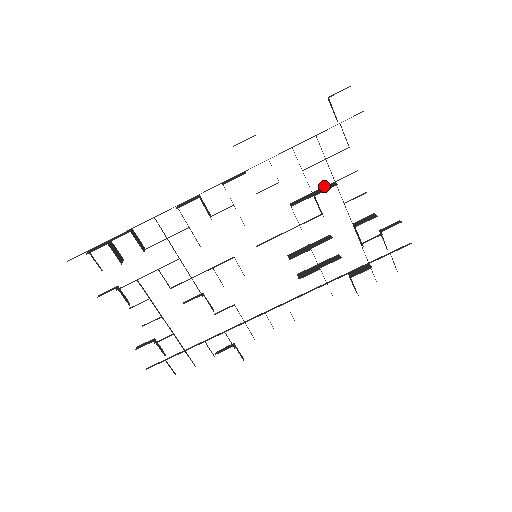
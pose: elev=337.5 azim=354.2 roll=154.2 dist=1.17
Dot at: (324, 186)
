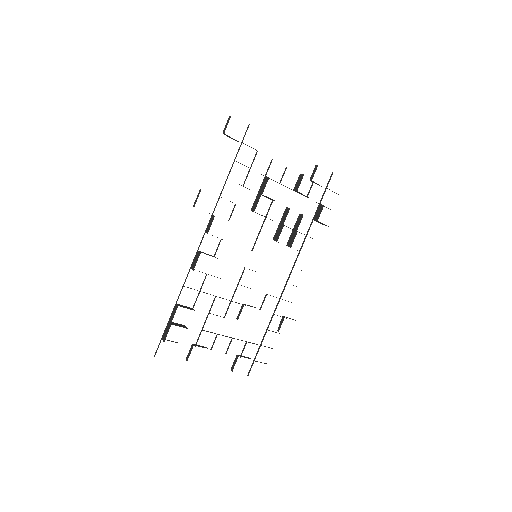
Dot at: (261, 184)
